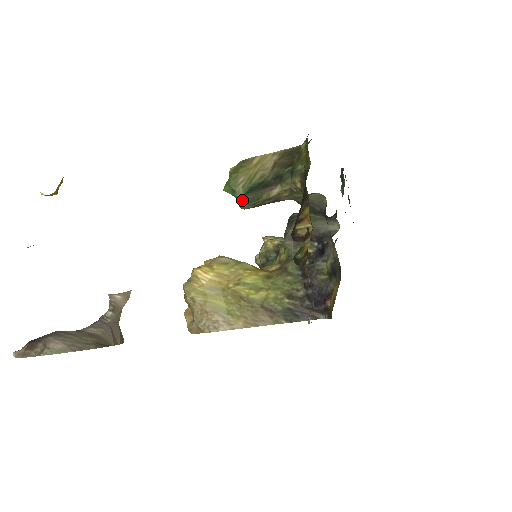
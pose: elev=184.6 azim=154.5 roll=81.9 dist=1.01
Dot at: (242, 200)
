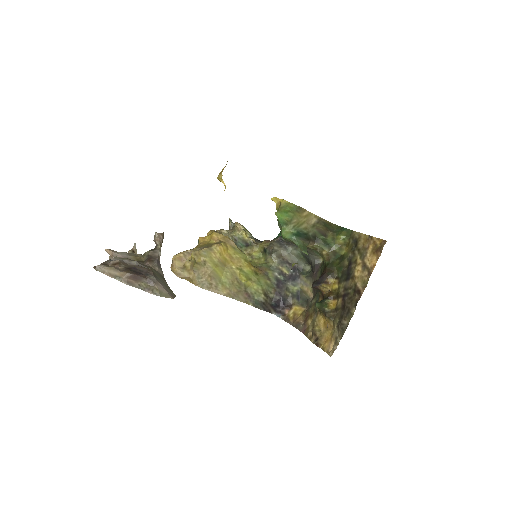
Dot at: (292, 237)
